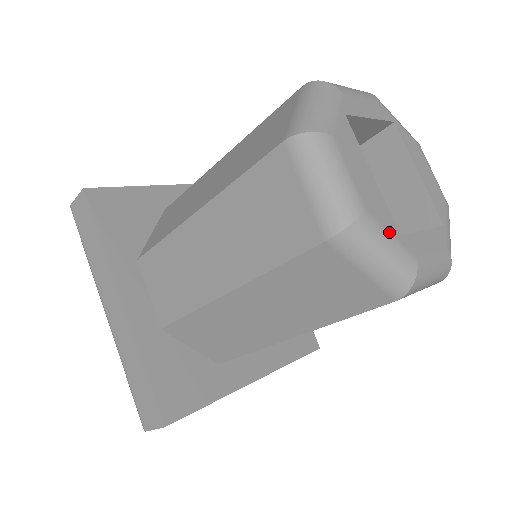
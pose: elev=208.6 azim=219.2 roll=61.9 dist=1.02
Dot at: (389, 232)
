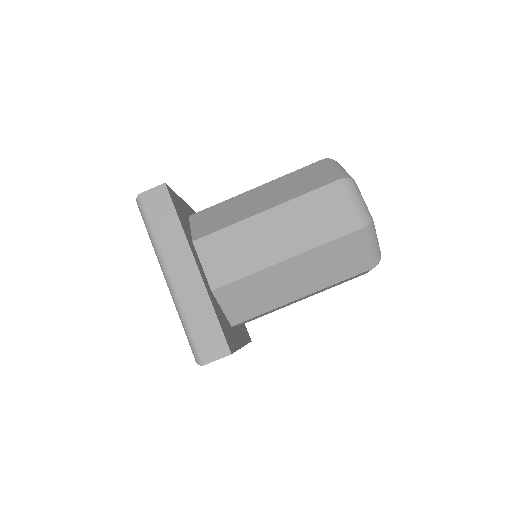
Dot at: occluded
